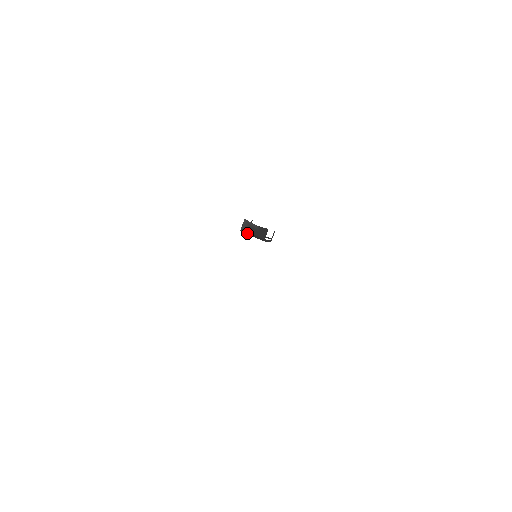
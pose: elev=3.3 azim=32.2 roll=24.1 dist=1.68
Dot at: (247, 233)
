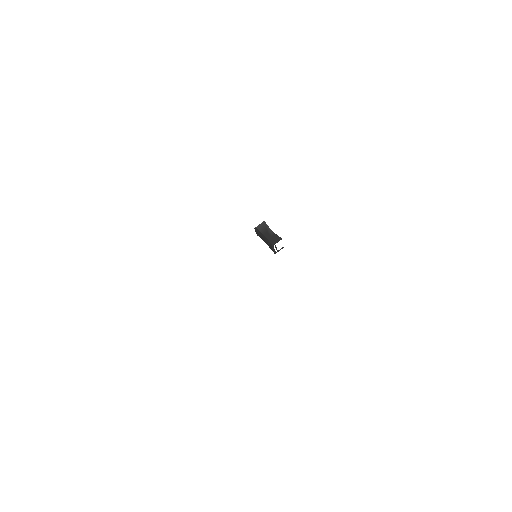
Dot at: (260, 233)
